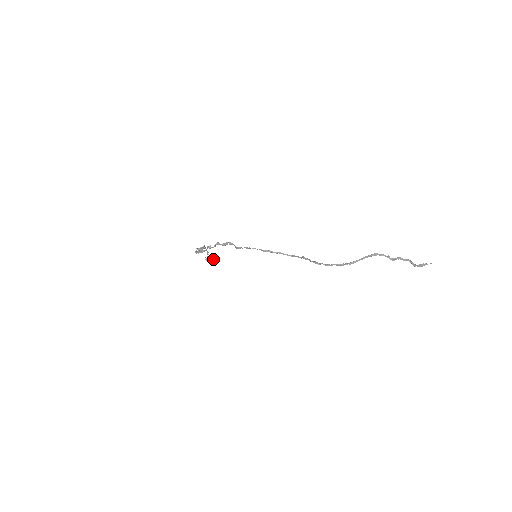
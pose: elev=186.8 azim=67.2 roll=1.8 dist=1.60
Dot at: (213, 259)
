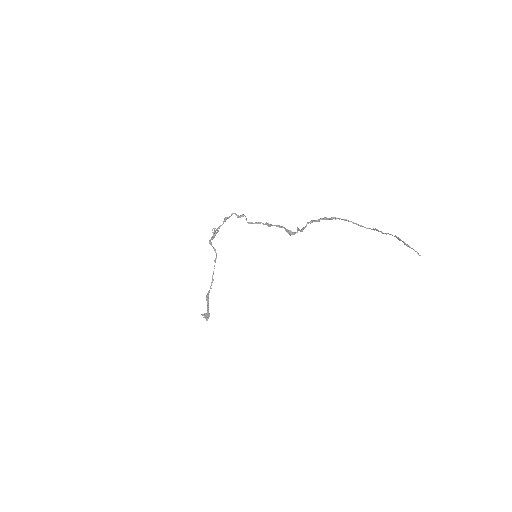
Dot at: occluded
